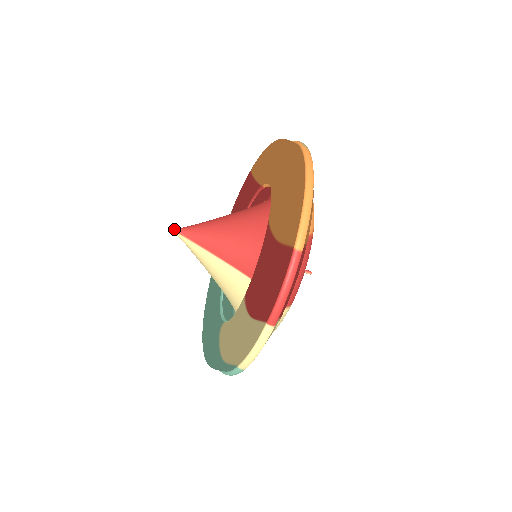
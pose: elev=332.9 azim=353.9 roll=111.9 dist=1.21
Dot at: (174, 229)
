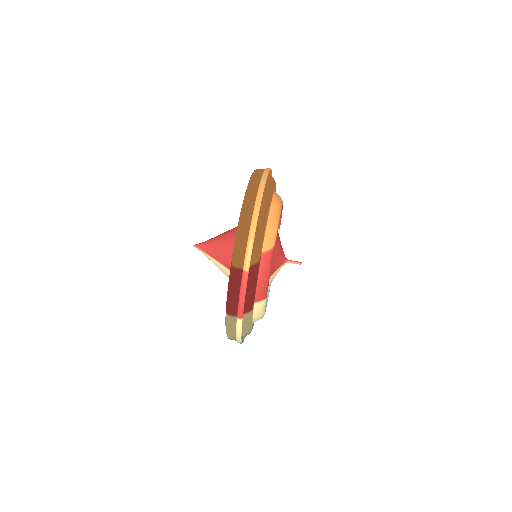
Dot at: (195, 245)
